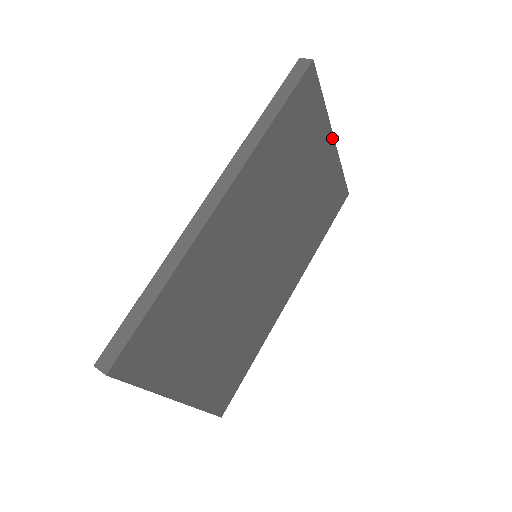
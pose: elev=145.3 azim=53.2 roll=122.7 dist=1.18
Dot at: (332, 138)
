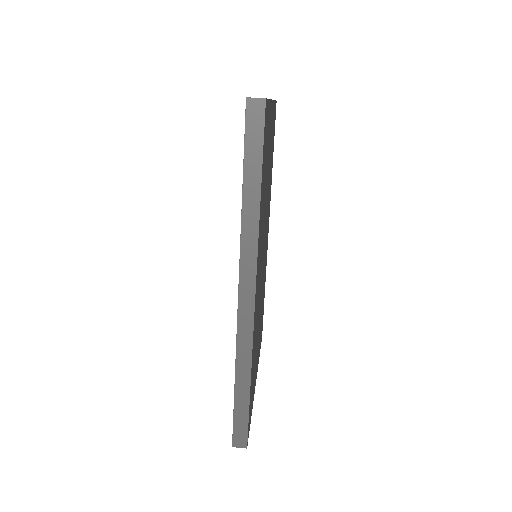
Dot at: (272, 103)
